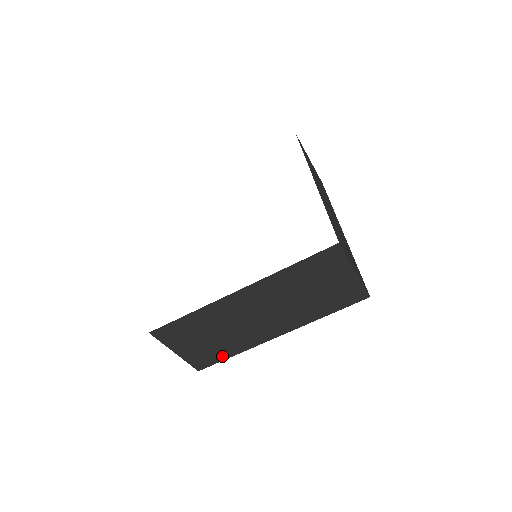
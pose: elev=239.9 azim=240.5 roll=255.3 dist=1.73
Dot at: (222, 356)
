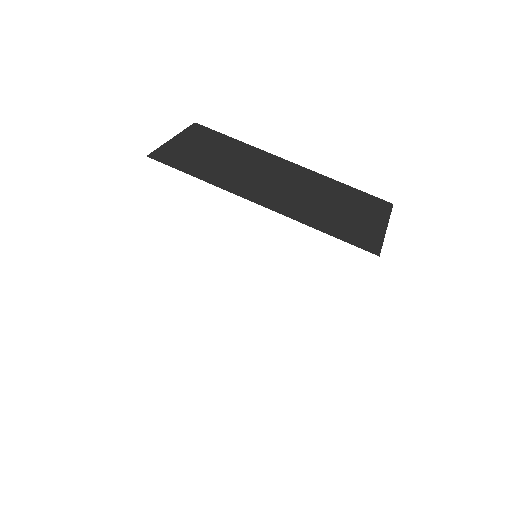
Dot at: occluded
